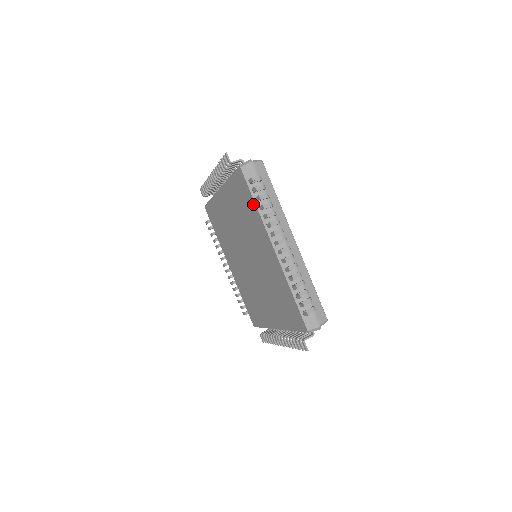
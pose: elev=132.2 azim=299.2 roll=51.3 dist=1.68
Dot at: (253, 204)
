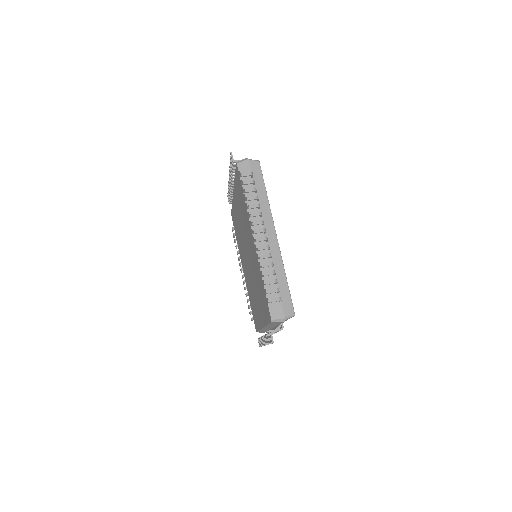
Dot at: (243, 197)
